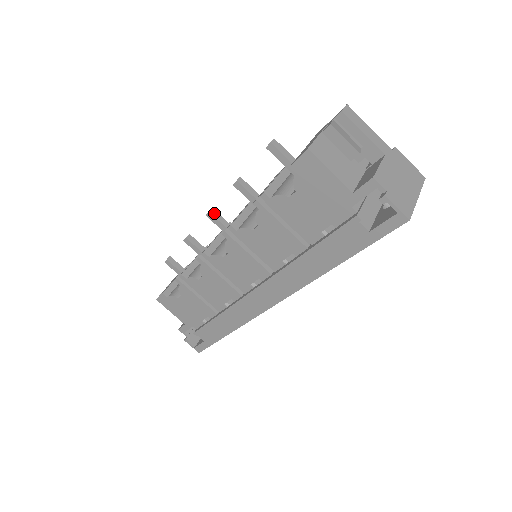
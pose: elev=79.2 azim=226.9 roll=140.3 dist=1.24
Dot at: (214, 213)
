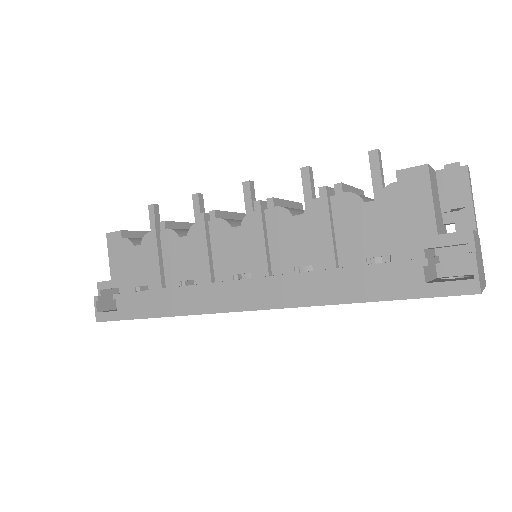
Dot at: (252, 186)
